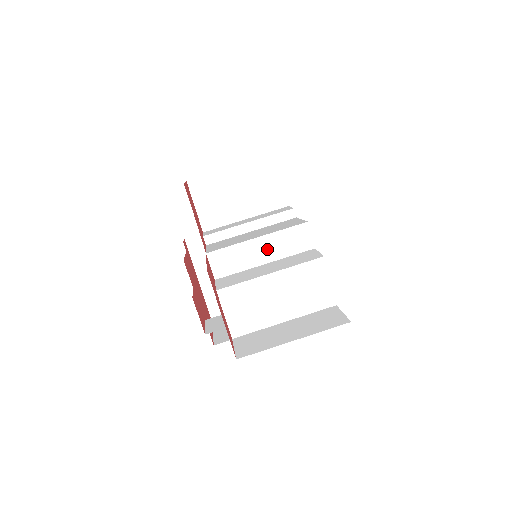
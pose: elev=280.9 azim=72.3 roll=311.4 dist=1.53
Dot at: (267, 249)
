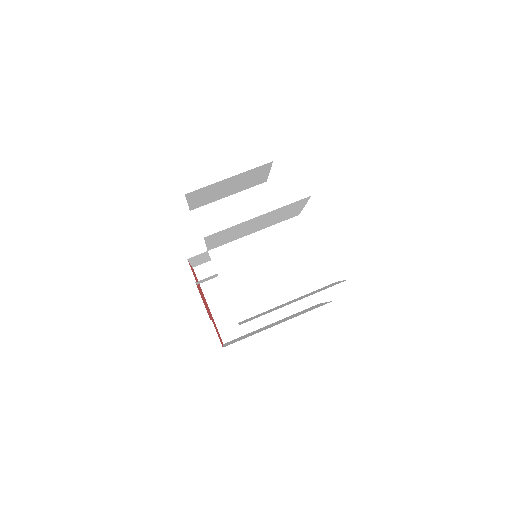
Dot at: (264, 243)
